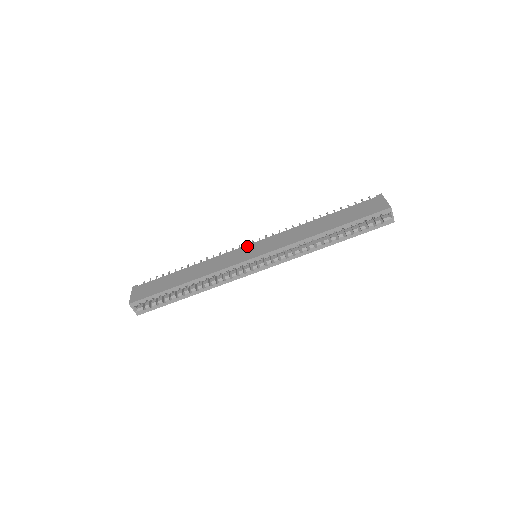
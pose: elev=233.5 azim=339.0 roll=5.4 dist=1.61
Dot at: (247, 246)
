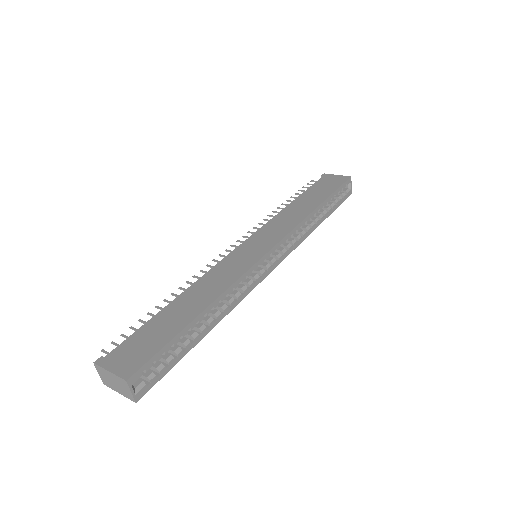
Dot at: (240, 247)
